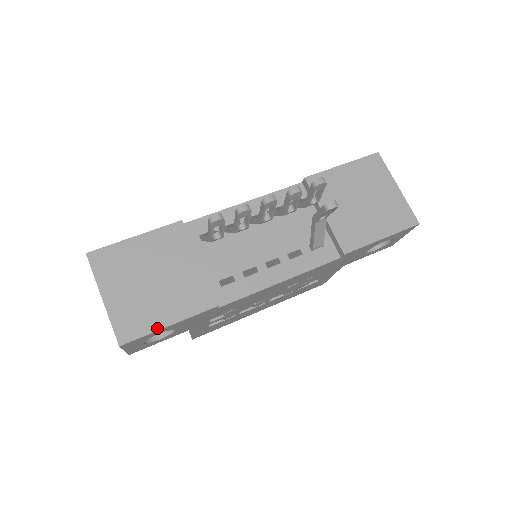
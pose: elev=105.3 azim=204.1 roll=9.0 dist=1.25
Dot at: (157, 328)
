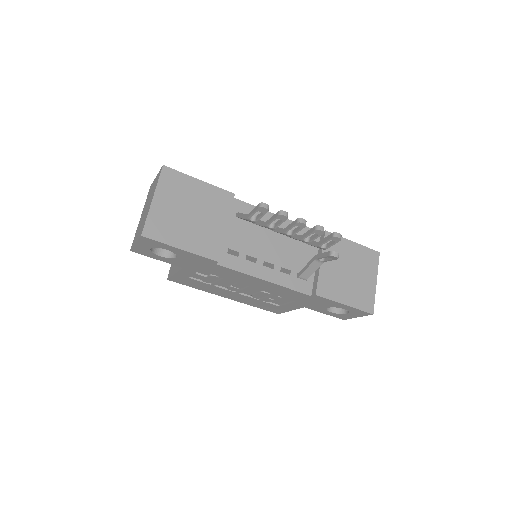
Dot at: (172, 244)
